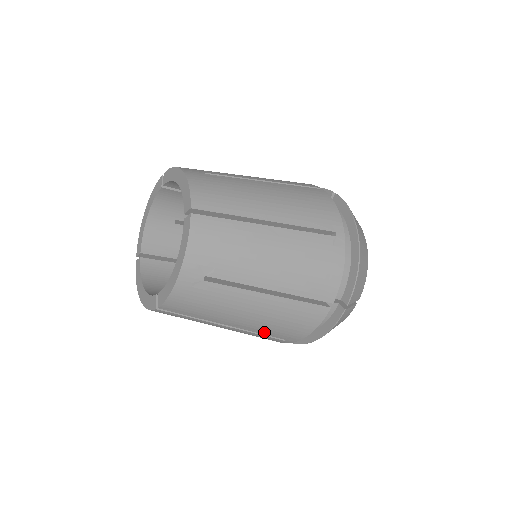
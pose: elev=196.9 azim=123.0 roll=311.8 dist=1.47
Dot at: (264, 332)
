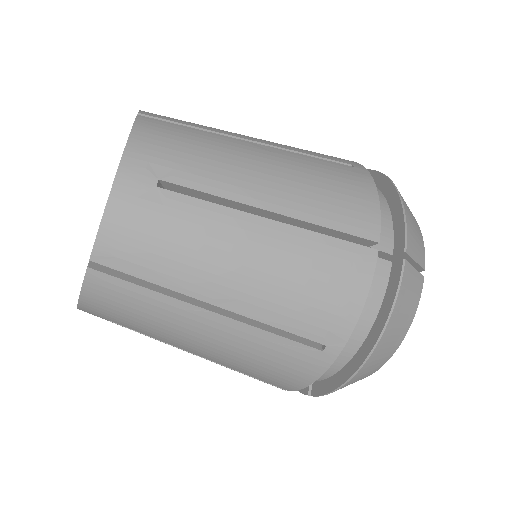
Dot at: (280, 320)
